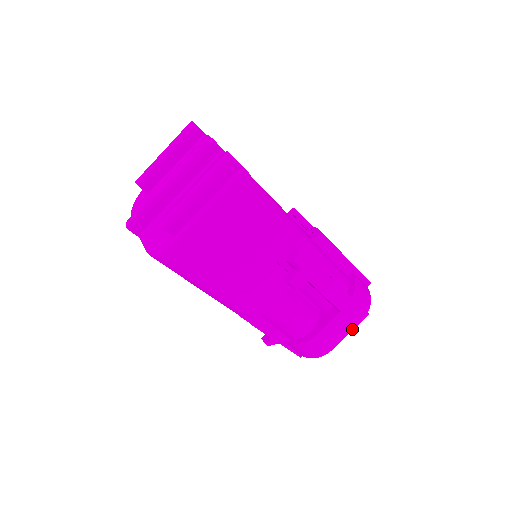
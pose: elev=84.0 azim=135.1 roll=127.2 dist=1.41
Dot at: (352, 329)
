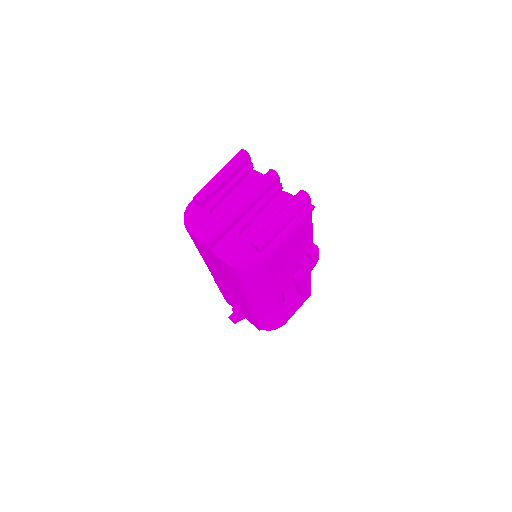
Dot at: (300, 306)
